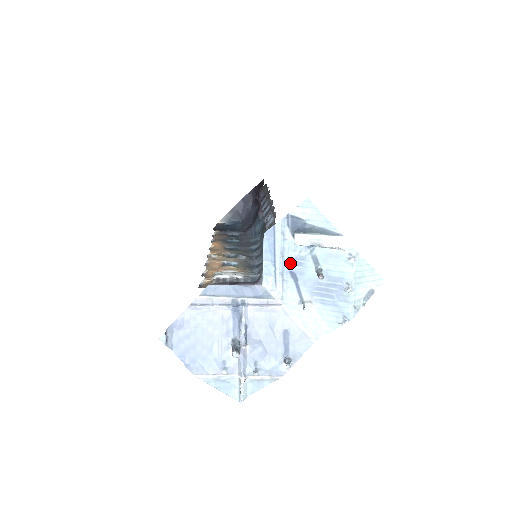
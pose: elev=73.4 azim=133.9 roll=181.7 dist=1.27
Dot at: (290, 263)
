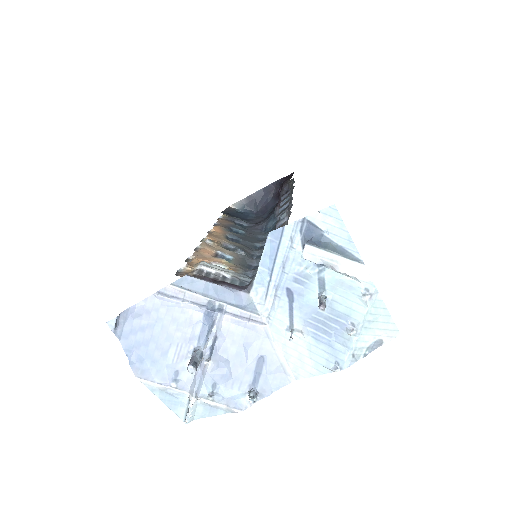
Dot at: (290, 278)
